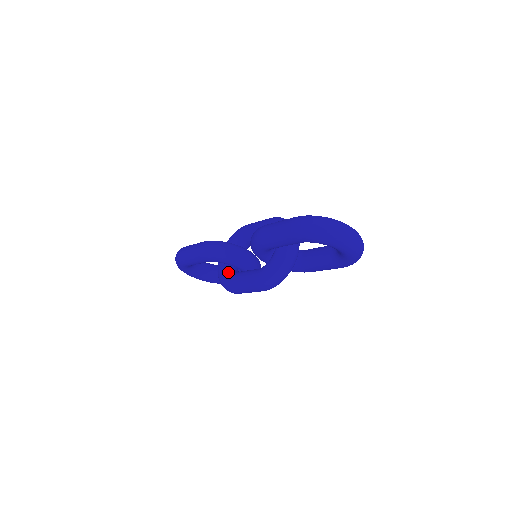
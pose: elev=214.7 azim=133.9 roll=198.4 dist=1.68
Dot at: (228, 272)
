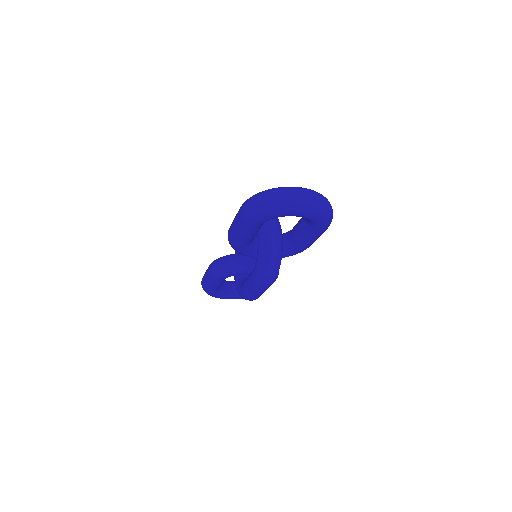
Dot at: (240, 282)
